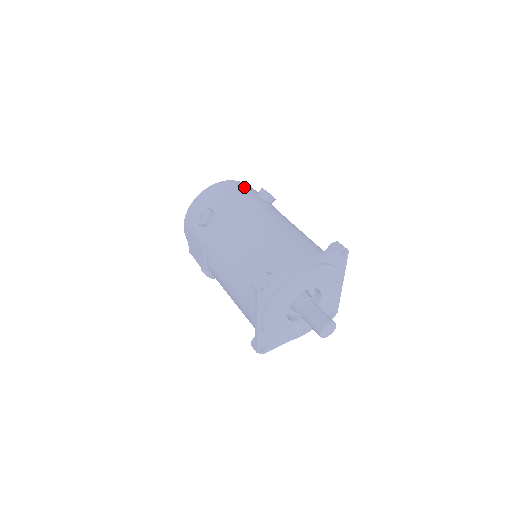
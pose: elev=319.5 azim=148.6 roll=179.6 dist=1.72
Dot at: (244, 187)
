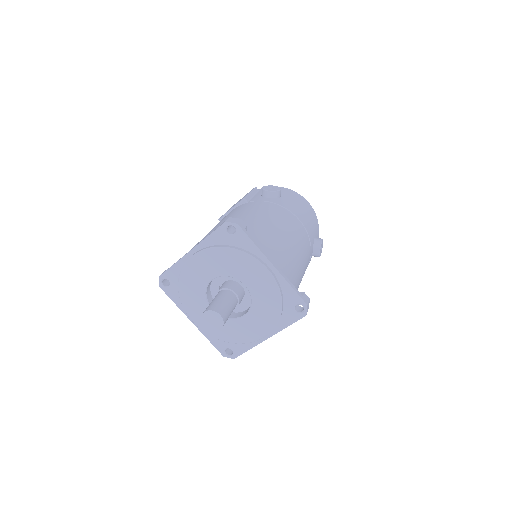
Dot at: (316, 224)
